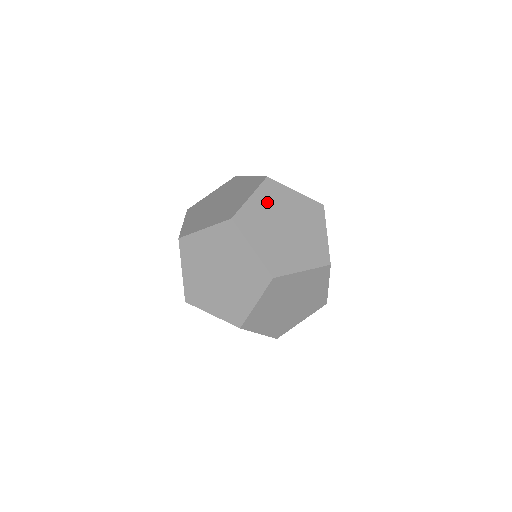
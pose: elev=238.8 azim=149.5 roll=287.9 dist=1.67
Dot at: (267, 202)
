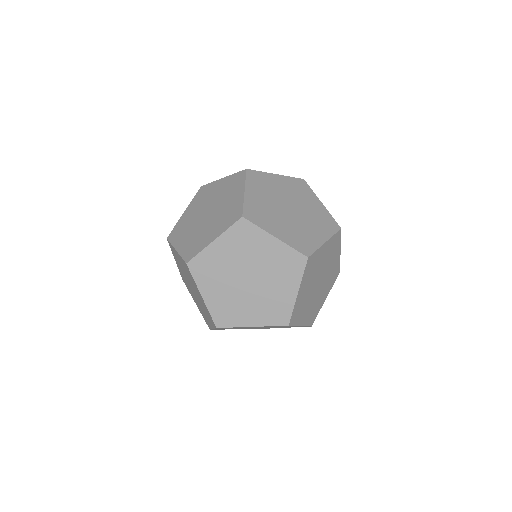
Dot at: (261, 192)
